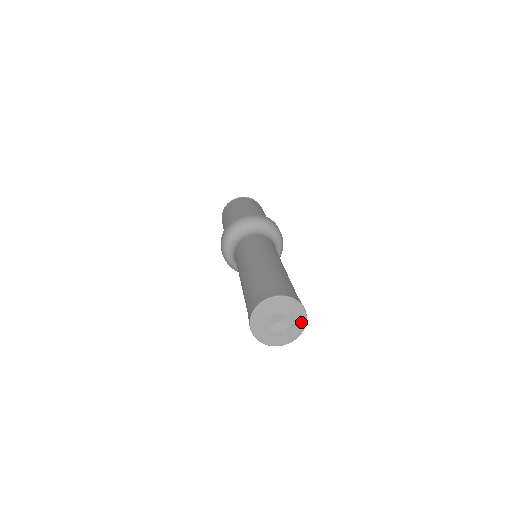
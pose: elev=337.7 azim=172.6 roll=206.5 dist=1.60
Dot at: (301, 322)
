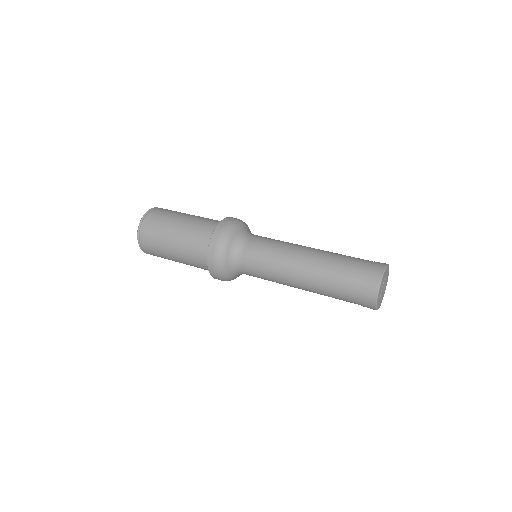
Dot at: occluded
